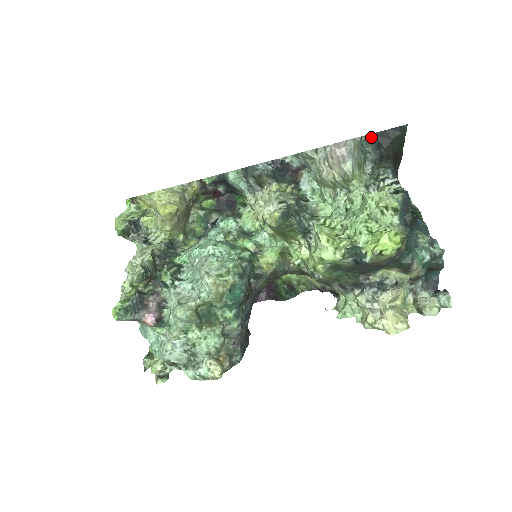
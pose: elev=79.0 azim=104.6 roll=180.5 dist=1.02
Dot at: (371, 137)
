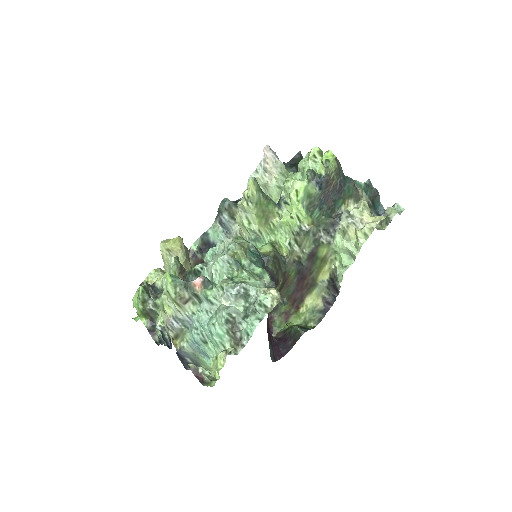
Dot at: (285, 164)
